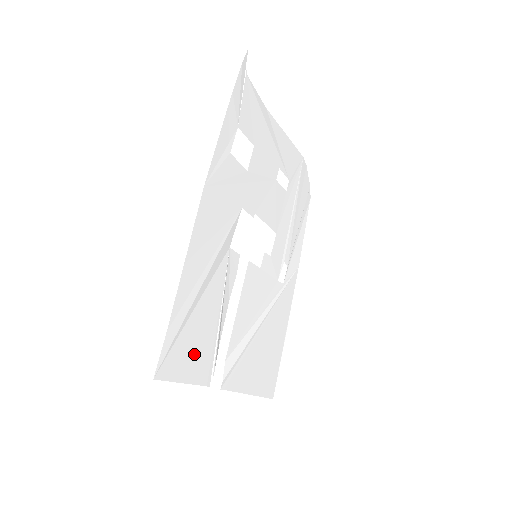
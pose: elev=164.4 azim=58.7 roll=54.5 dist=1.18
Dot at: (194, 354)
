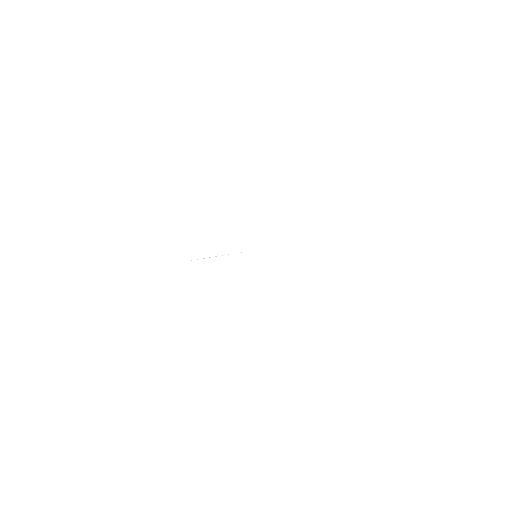
Dot at: (177, 225)
